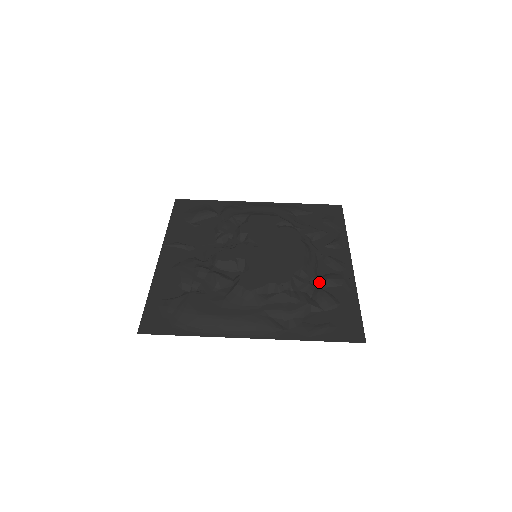
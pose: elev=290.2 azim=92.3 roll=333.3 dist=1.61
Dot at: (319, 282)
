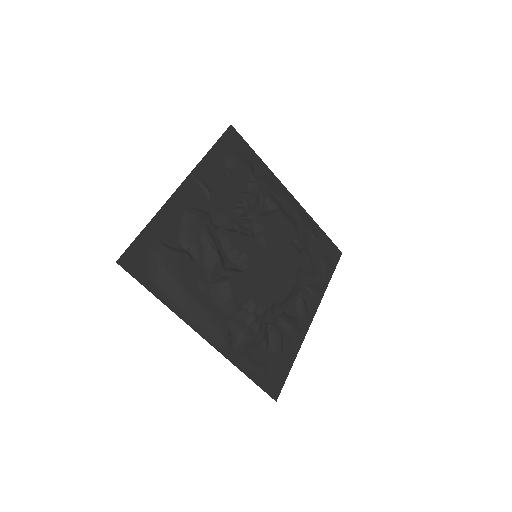
Dot at: (282, 321)
